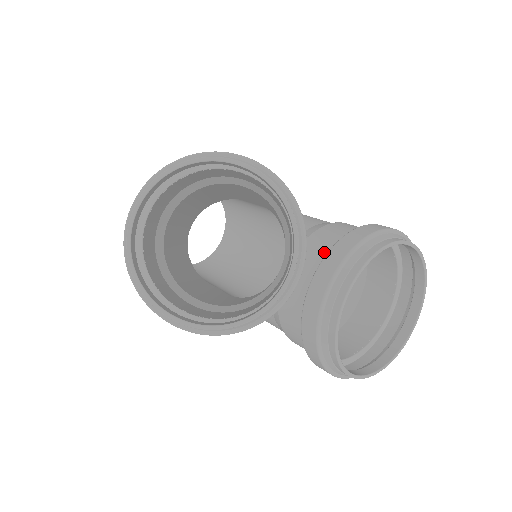
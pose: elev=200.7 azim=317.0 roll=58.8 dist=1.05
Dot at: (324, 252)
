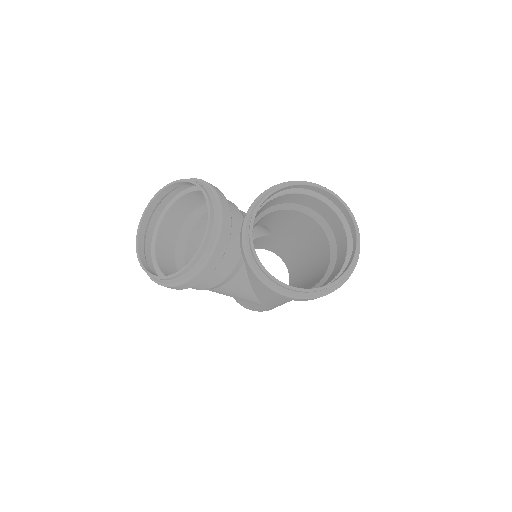
Dot at: occluded
